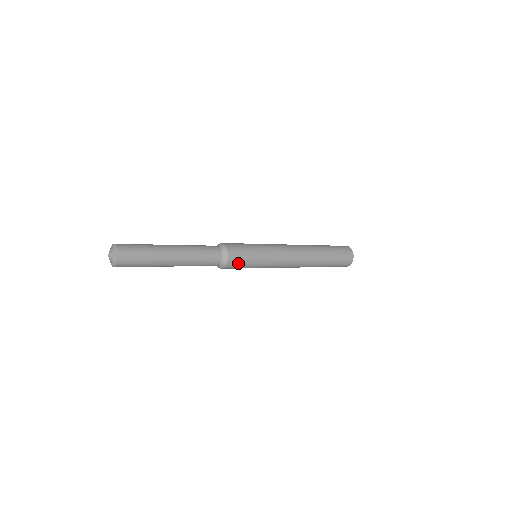
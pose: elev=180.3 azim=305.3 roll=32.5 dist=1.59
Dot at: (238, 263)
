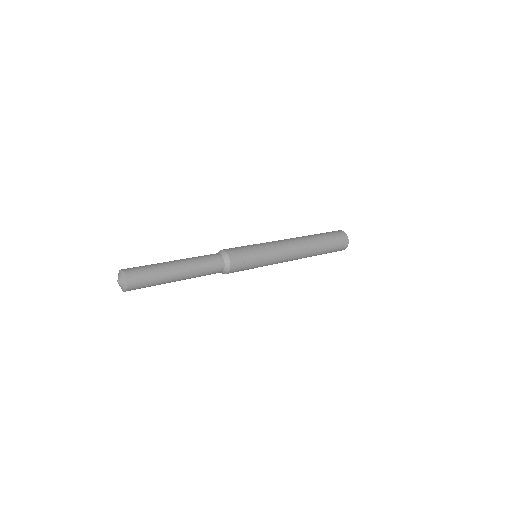
Dot at: (241, 262)
